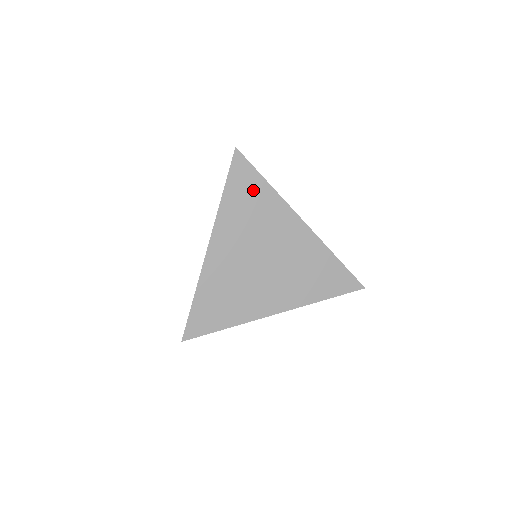
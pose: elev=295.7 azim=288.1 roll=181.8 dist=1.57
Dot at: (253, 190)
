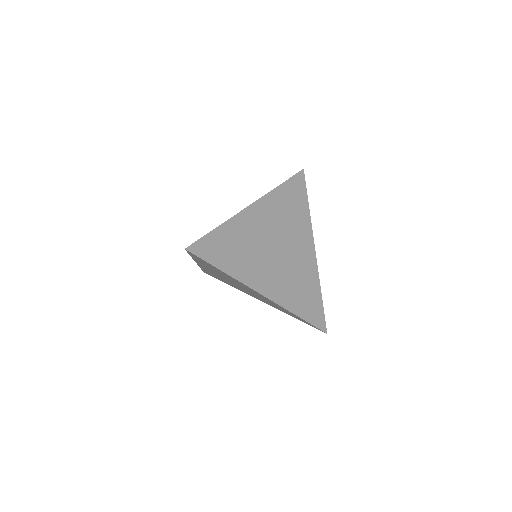
Dot at: (298, 201)
